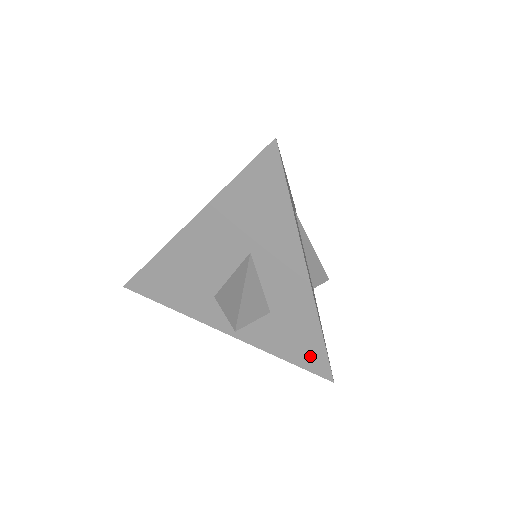
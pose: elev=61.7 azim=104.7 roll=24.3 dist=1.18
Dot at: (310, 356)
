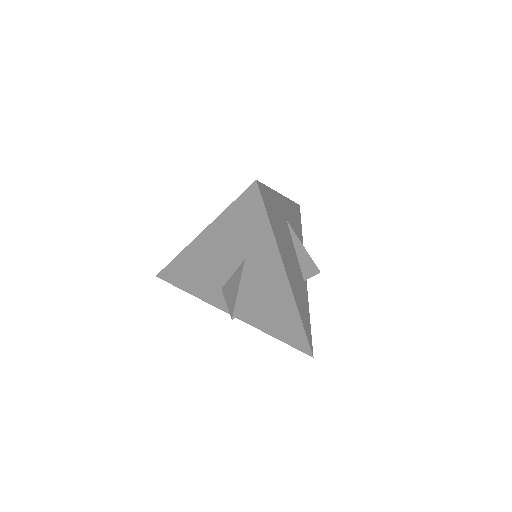
Dot at: (294, 337)
